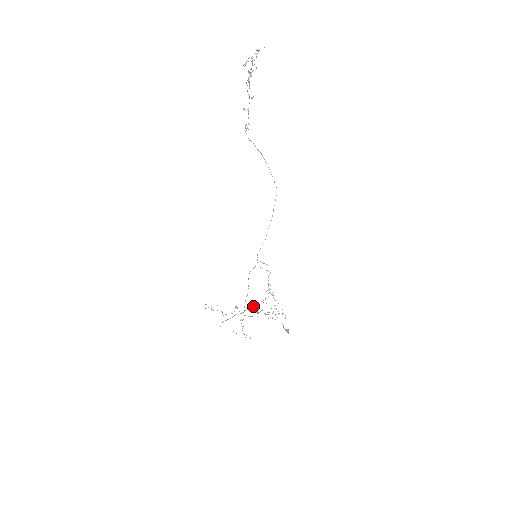
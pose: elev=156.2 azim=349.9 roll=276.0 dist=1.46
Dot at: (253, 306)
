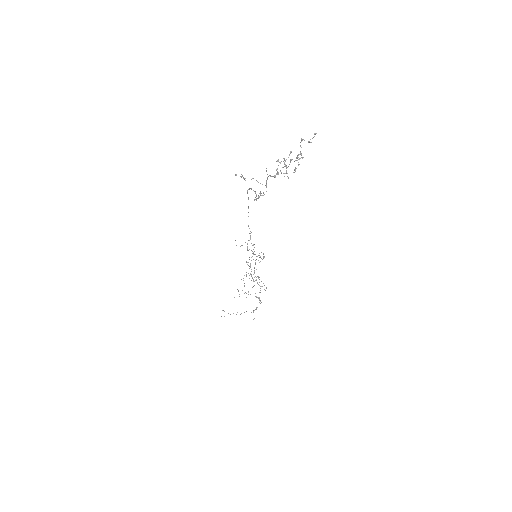
Dot at: occluded
